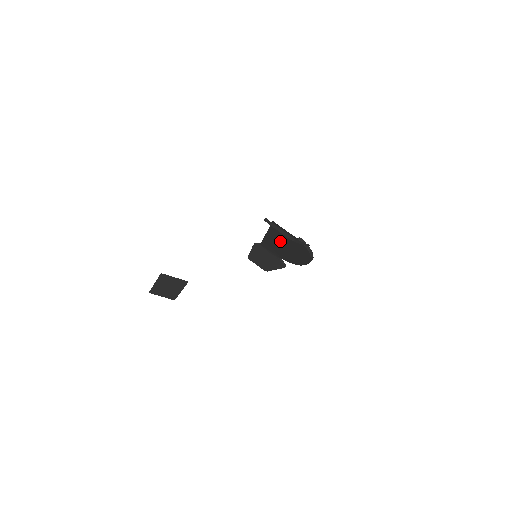
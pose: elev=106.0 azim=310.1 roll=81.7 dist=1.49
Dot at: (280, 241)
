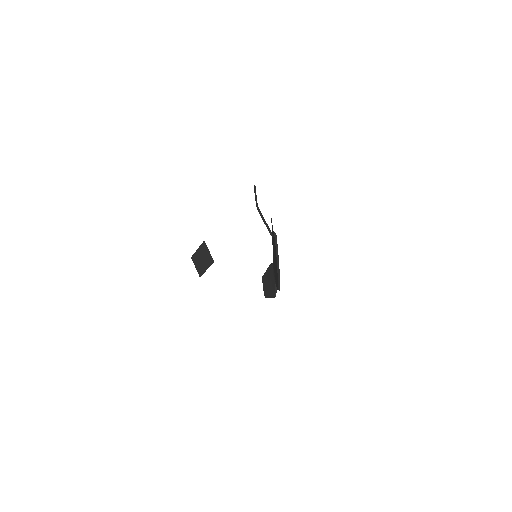
Dot at: occluded
